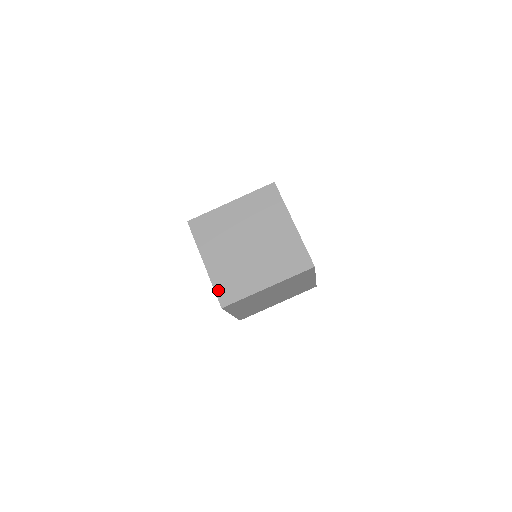
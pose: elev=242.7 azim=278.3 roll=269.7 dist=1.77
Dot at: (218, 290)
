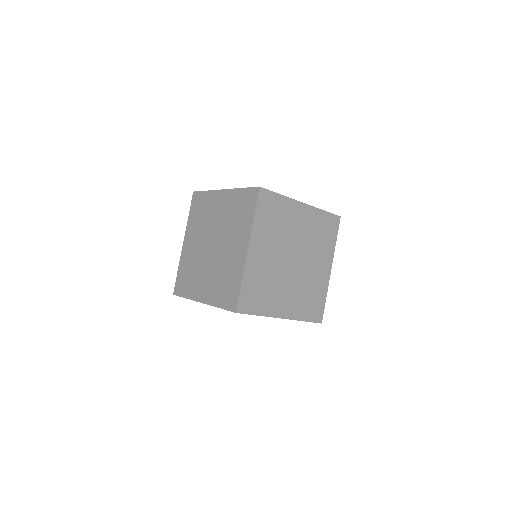
Dot at: occluded
